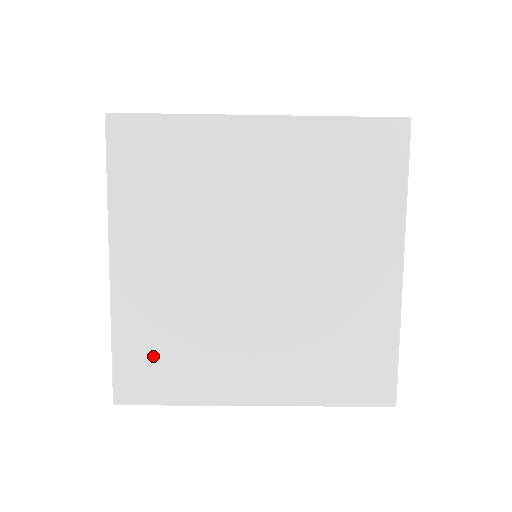
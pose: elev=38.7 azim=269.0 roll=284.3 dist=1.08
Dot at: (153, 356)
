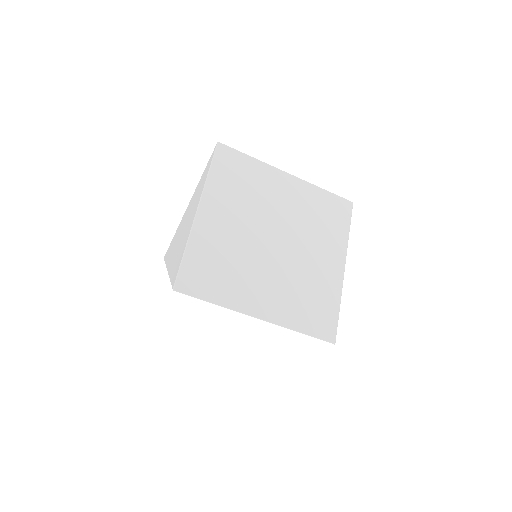
Dot at: (207, 268)
